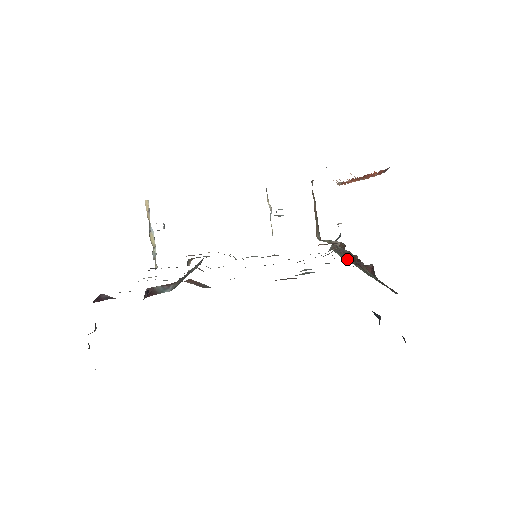
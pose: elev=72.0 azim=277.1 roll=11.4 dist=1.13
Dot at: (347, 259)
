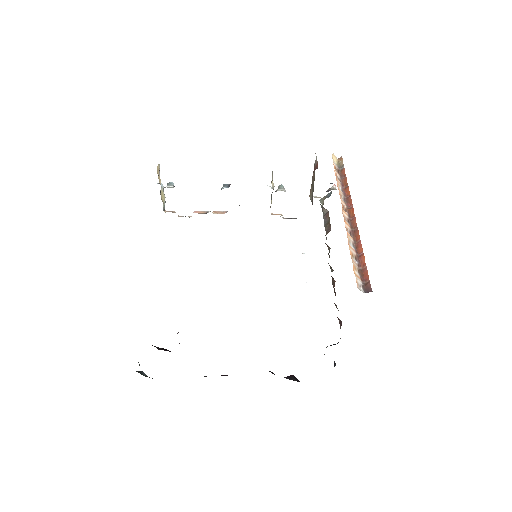
Dot at: occluded
